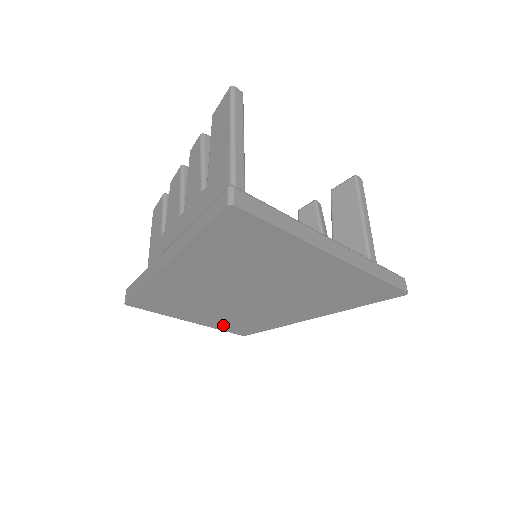
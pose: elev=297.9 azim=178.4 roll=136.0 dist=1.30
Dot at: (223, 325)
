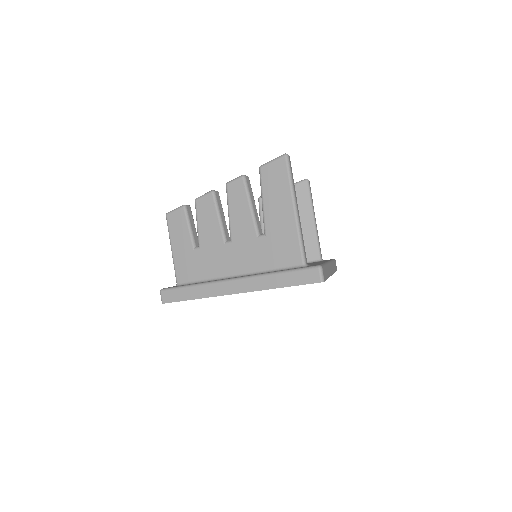
Dot at: occluded
